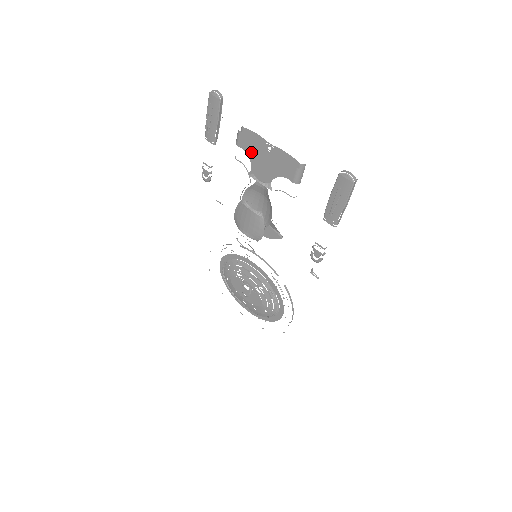
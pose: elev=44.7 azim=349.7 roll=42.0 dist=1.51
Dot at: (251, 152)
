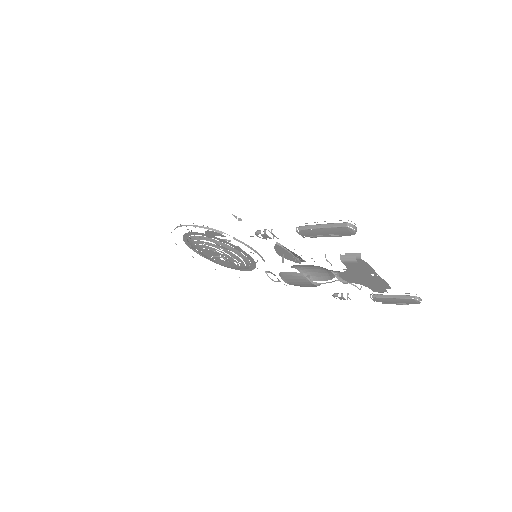
Dot at: (353, 271)
